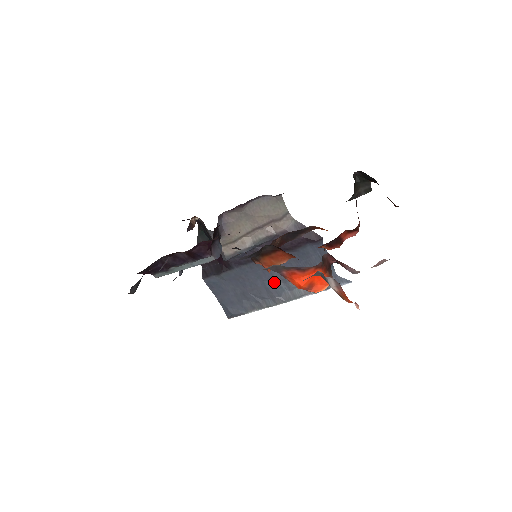
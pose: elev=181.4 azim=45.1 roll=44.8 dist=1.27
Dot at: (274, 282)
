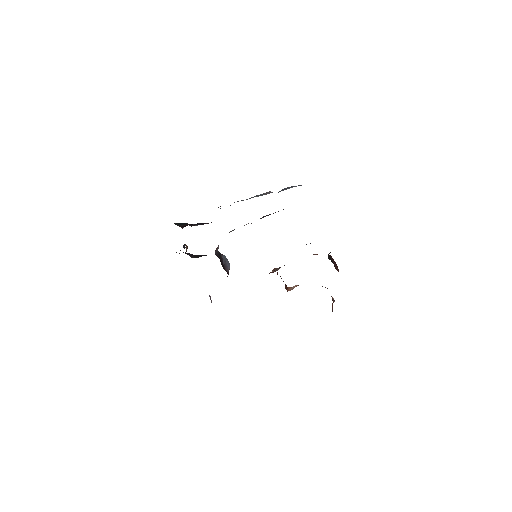
Dot at: occluded
